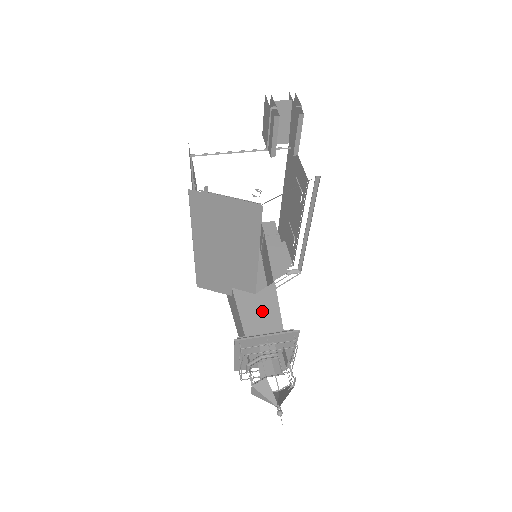
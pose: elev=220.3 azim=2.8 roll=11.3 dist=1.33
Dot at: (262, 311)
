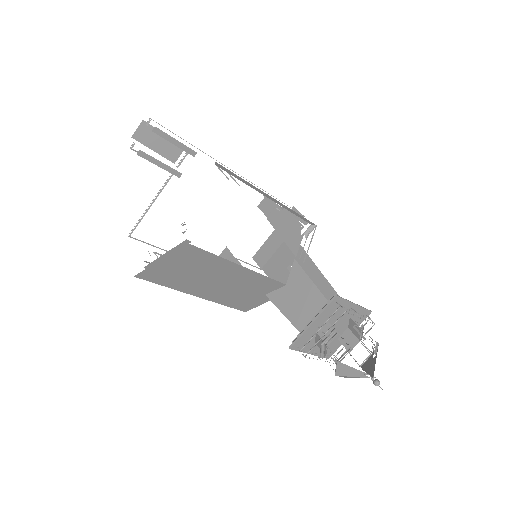
Dot at: (300, 297)
